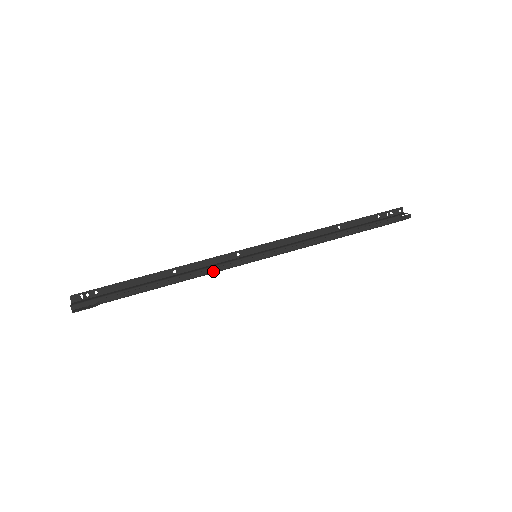
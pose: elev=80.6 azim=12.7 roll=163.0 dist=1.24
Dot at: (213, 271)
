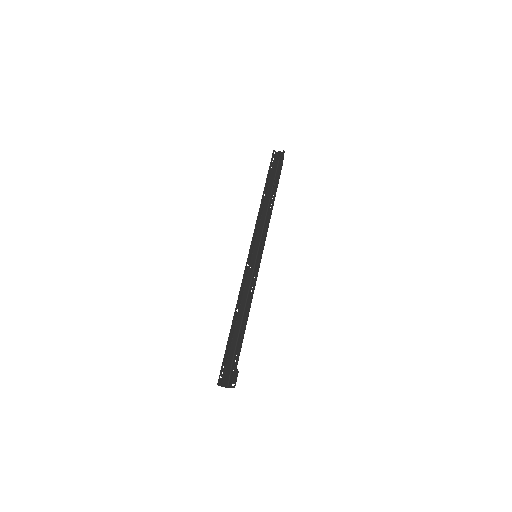
Dot at: (254, 288)
